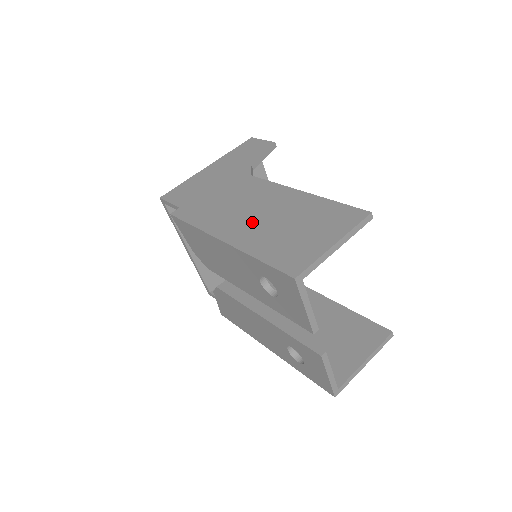
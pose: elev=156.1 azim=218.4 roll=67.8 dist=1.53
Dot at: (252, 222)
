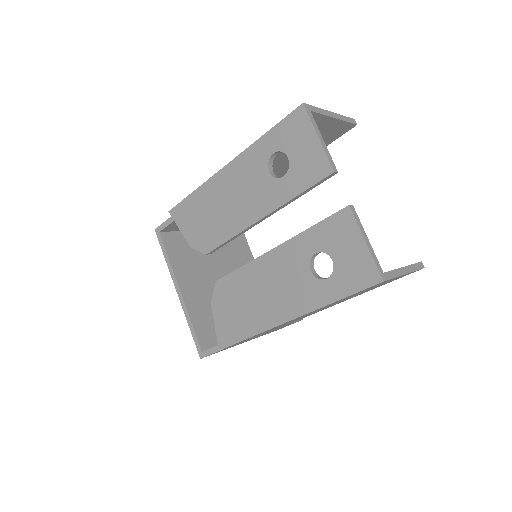
Dot at: occluded
